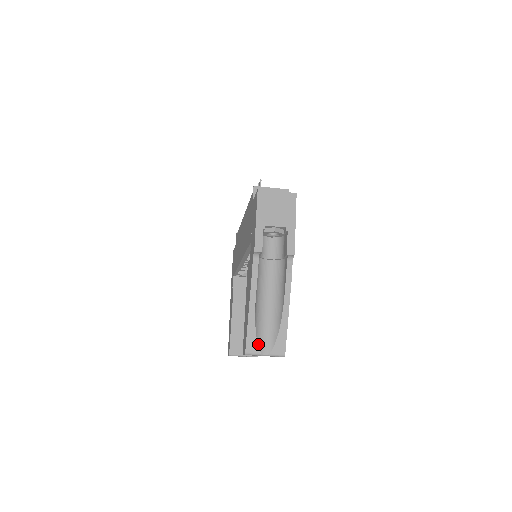
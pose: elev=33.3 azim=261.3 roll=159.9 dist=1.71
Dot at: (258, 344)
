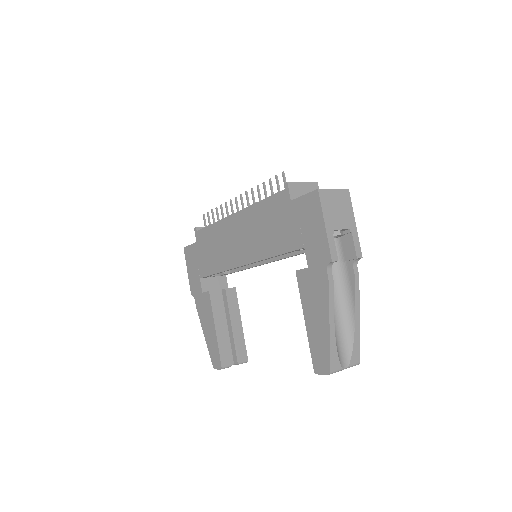
Dot at: (339, 360)
